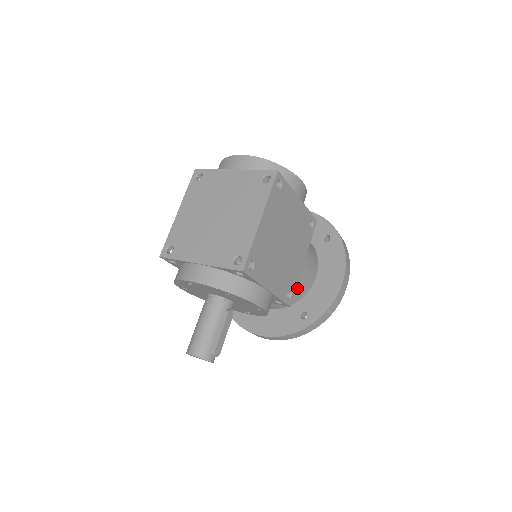
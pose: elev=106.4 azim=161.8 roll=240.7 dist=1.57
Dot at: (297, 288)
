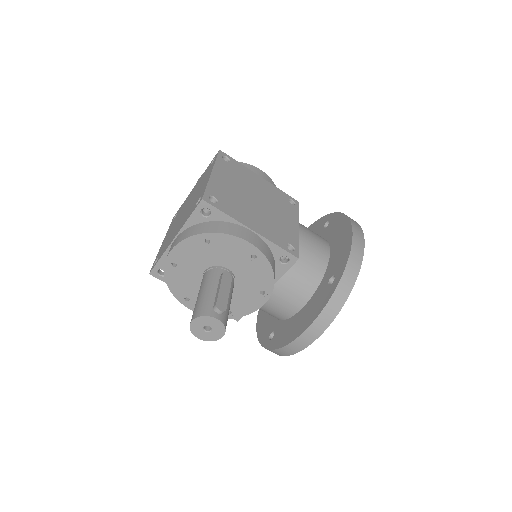
Dot at: (308, 257)
